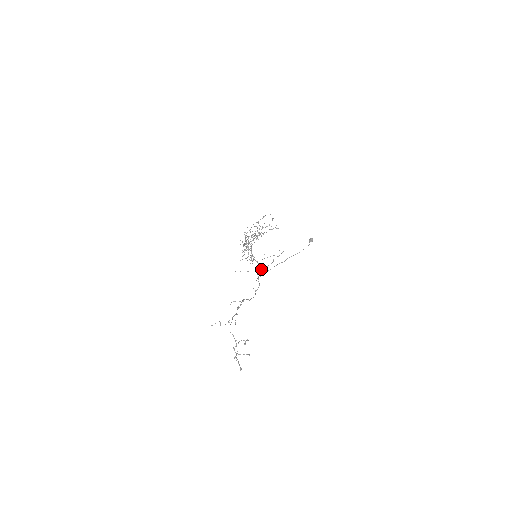
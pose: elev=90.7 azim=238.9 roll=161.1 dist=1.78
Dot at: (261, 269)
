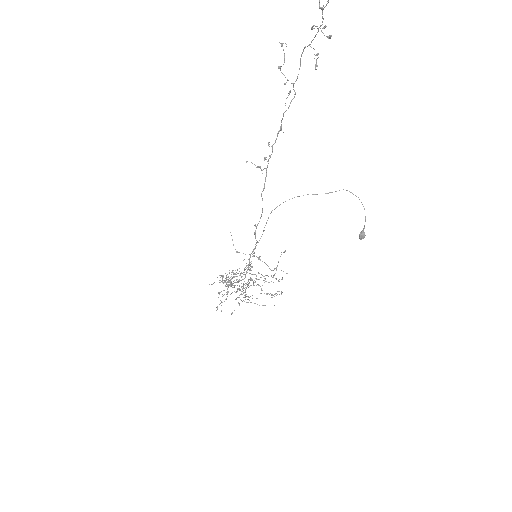
Dot at: (250, 269)
